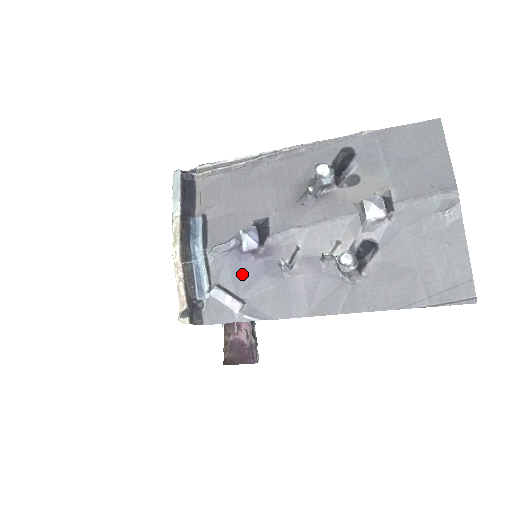
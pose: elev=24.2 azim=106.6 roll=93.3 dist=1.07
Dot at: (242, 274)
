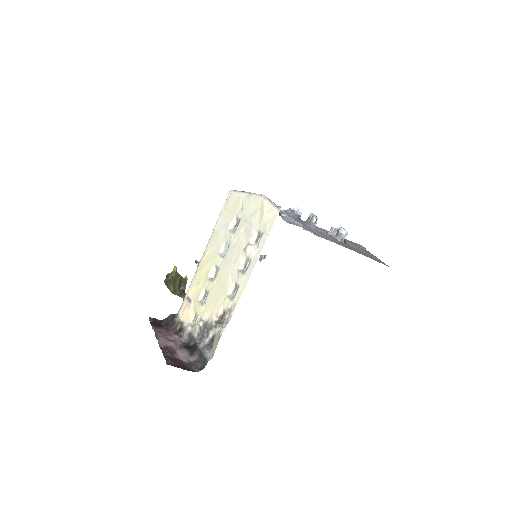
Dot at: (295, 220)
